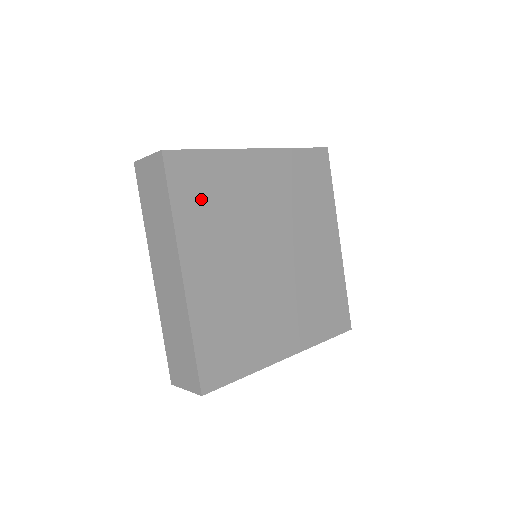
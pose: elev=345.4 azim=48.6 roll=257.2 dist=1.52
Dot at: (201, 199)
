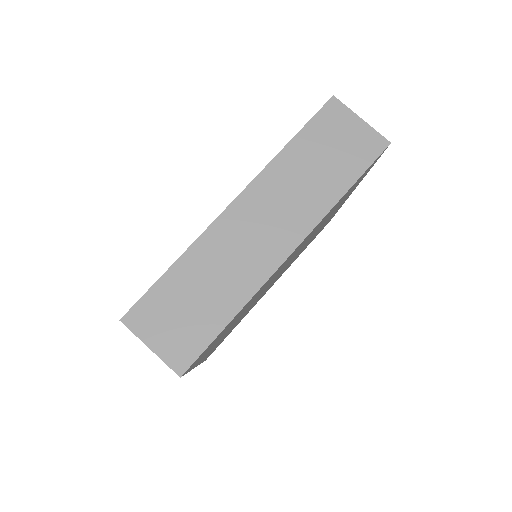
Dot at: (341, 200)
